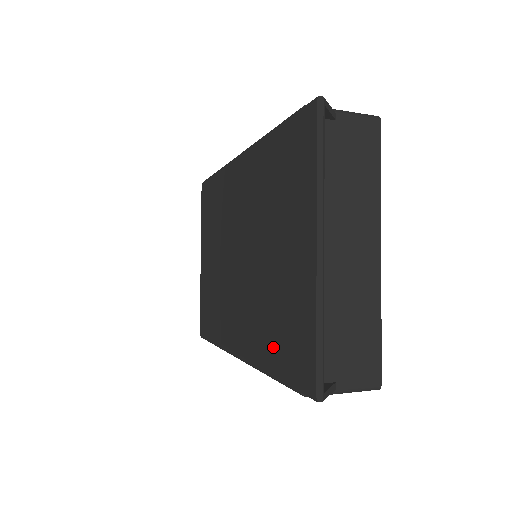
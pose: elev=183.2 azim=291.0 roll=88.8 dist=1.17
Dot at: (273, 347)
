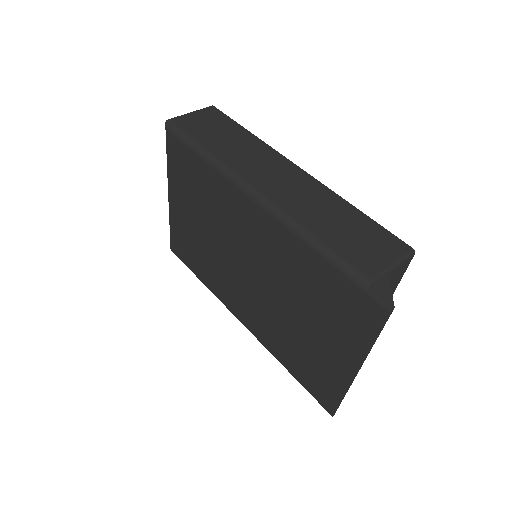
Dot at: (291, 362)
